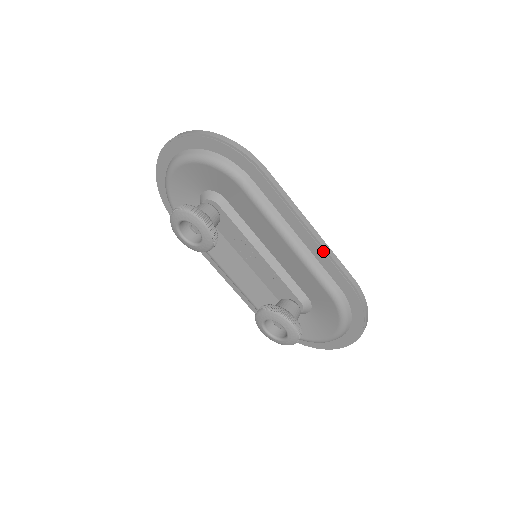
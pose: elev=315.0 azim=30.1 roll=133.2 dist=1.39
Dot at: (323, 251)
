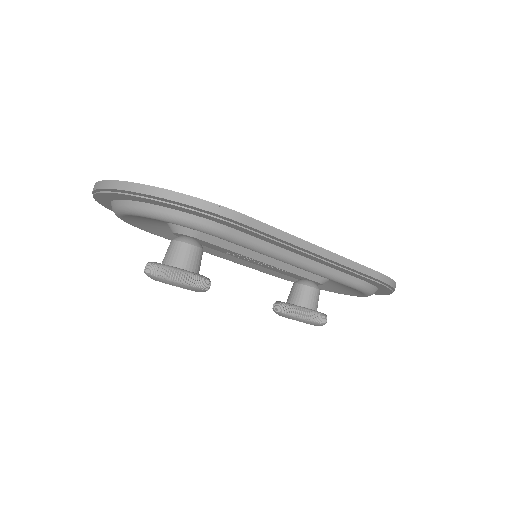
Dot at: (339, 267)
